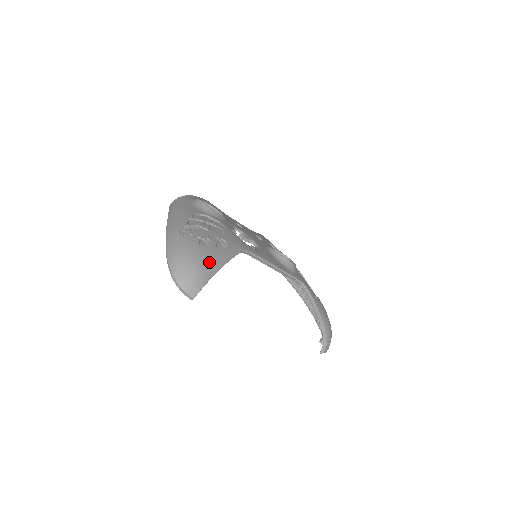
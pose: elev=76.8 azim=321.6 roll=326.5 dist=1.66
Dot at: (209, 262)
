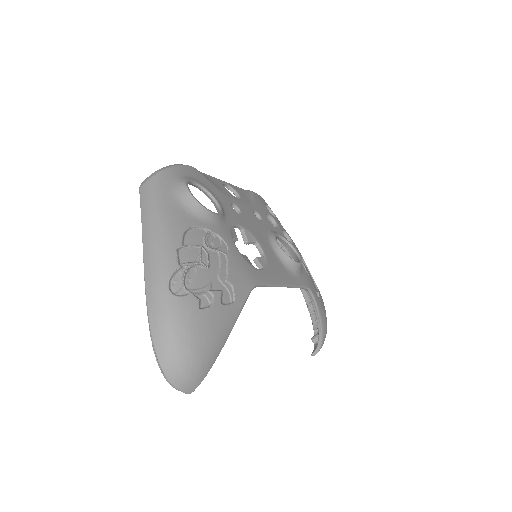
Dot at: (214, 339)
